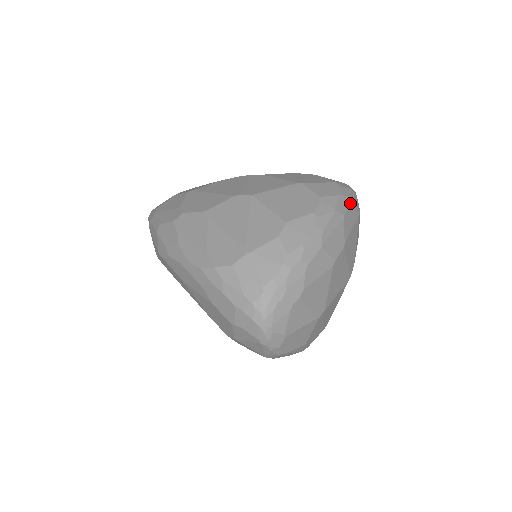
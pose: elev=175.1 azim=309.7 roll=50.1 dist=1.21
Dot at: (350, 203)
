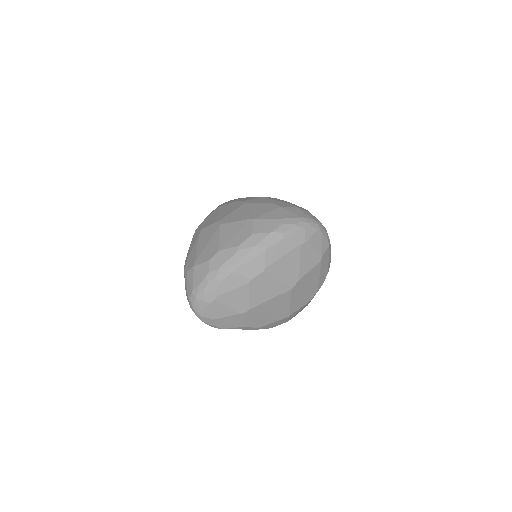
Dot at: (282, 238)
